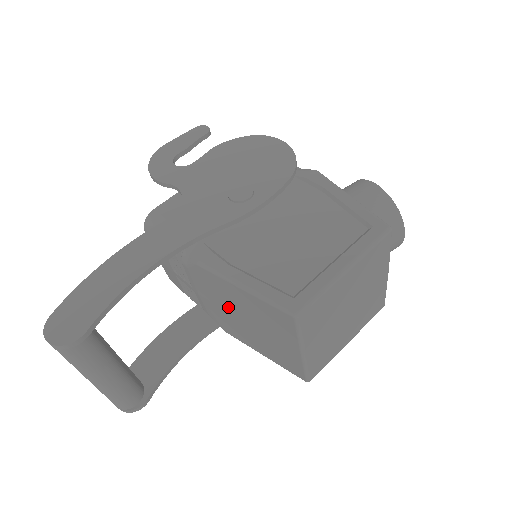
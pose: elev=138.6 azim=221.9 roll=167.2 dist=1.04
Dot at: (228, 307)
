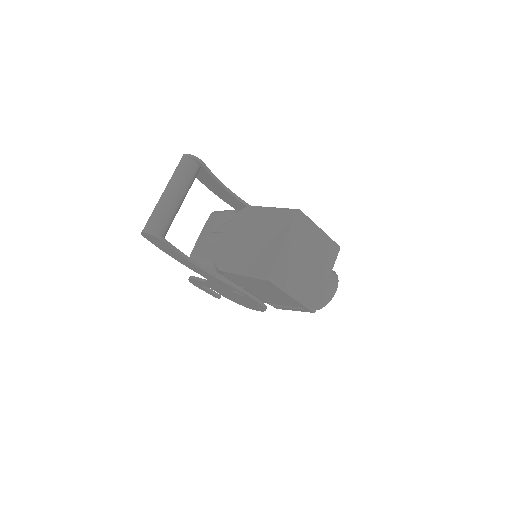
Dot at: (246, 232)
